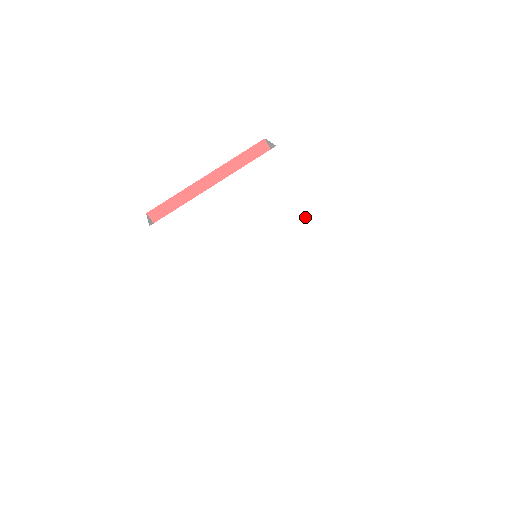
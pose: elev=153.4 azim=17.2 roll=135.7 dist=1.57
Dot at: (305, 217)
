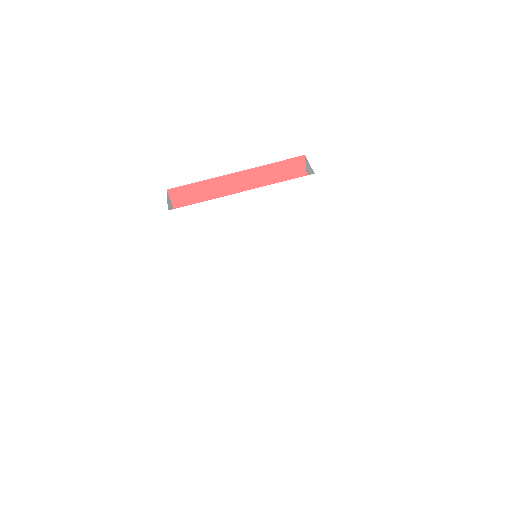
Dot at: (315, 240)
